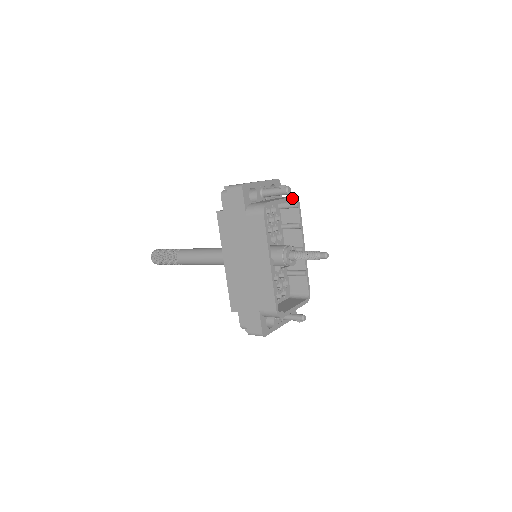
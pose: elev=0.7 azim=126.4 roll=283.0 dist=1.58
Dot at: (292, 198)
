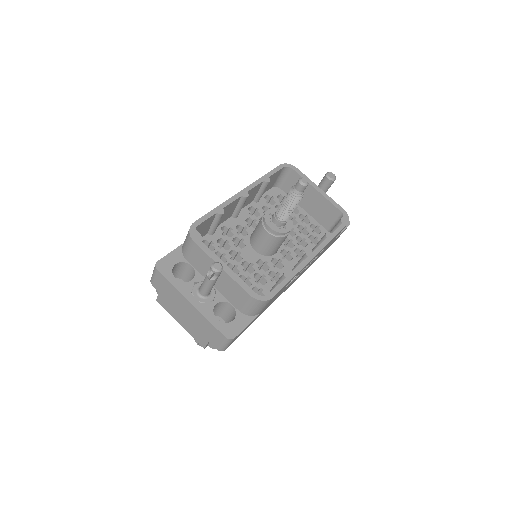
Dot at: (339, 207)
